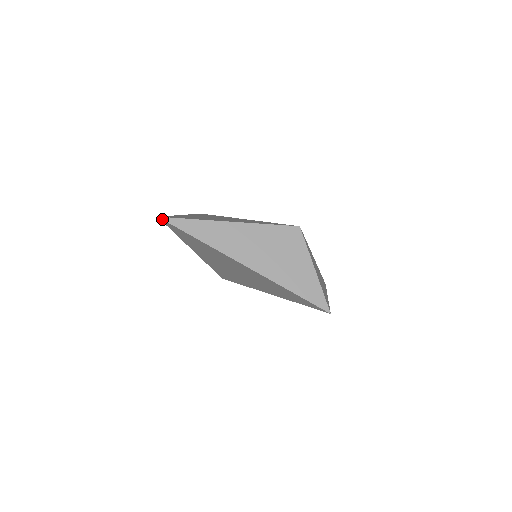
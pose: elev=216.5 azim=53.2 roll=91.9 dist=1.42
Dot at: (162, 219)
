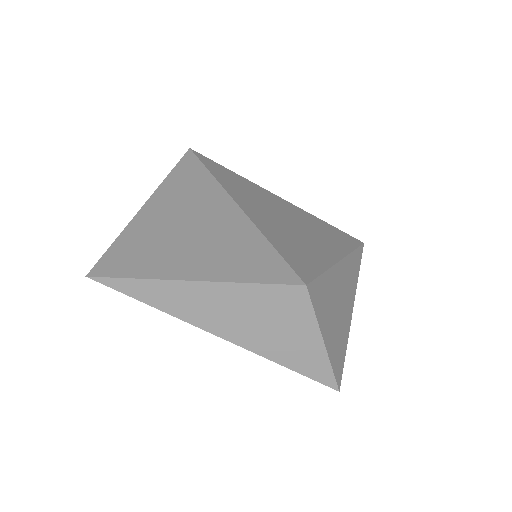
Dot at: occluded
